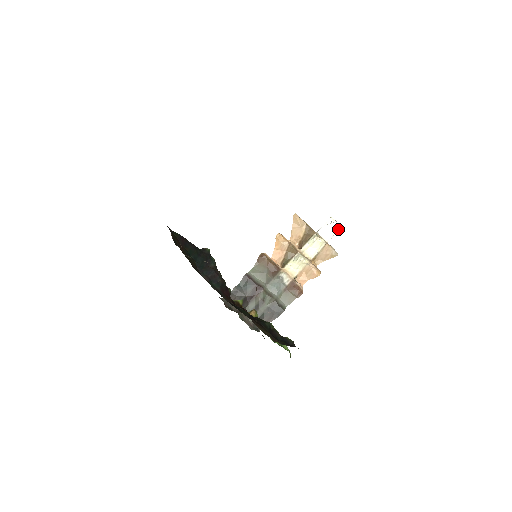
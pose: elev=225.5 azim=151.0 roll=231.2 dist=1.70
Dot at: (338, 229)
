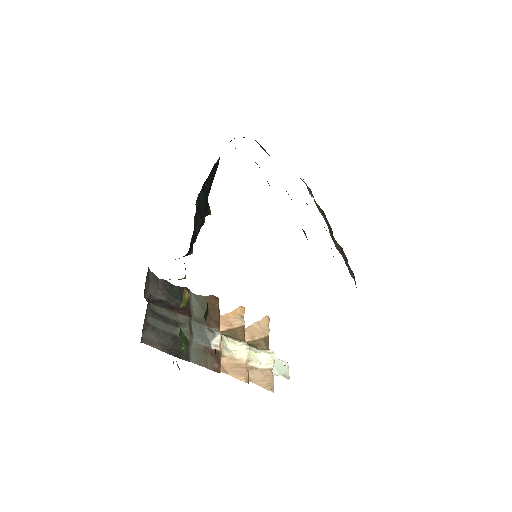
Dot at: (287, 377)
